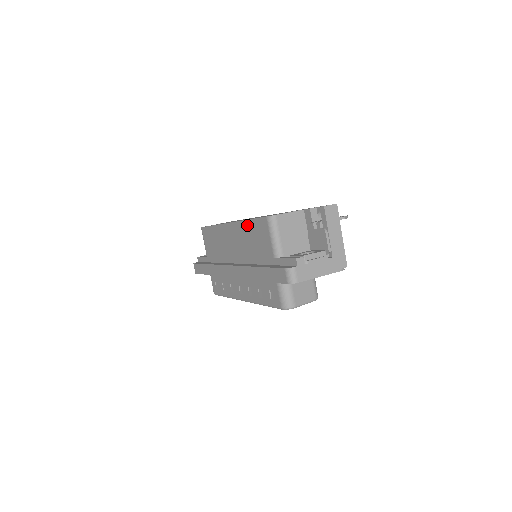
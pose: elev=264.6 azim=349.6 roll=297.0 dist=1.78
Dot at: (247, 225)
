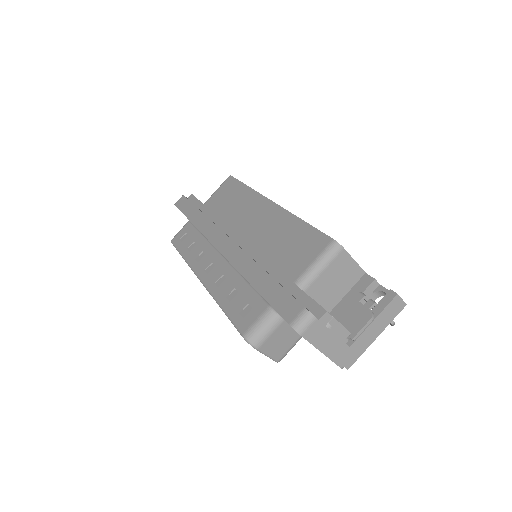
Dot at: (295, 223)
